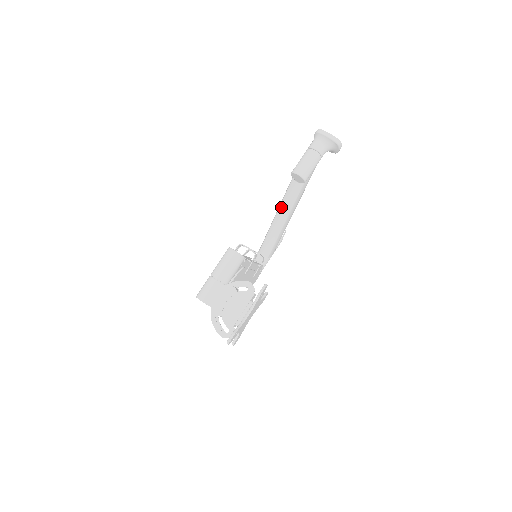
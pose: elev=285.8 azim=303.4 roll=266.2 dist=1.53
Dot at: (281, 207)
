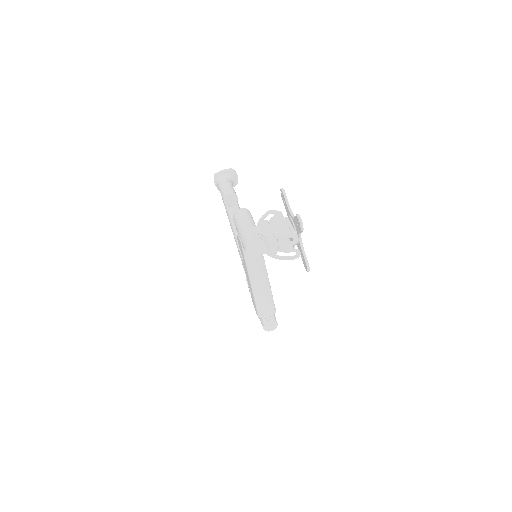
Dot at: occluded
